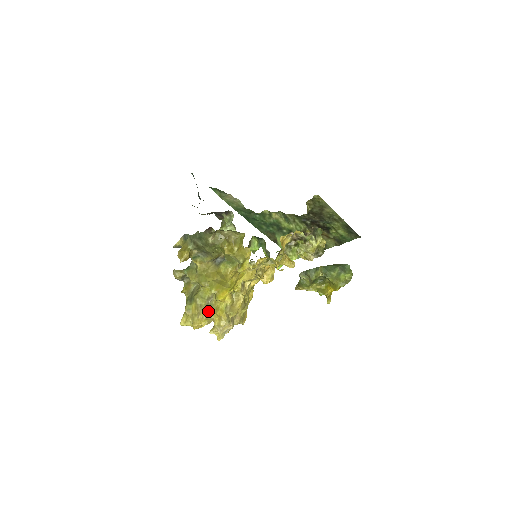
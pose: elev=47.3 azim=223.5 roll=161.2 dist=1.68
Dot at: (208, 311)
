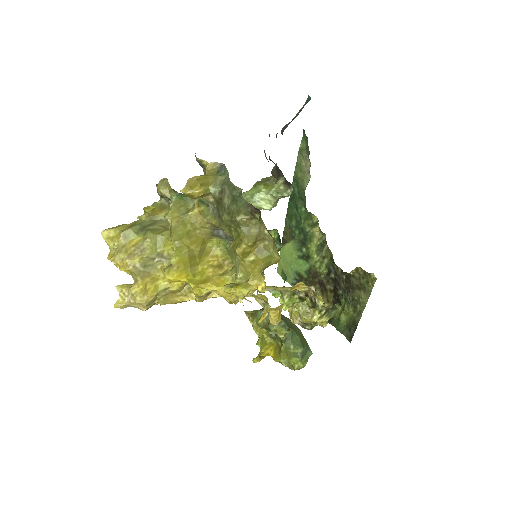
Dot at: (143, 267)
